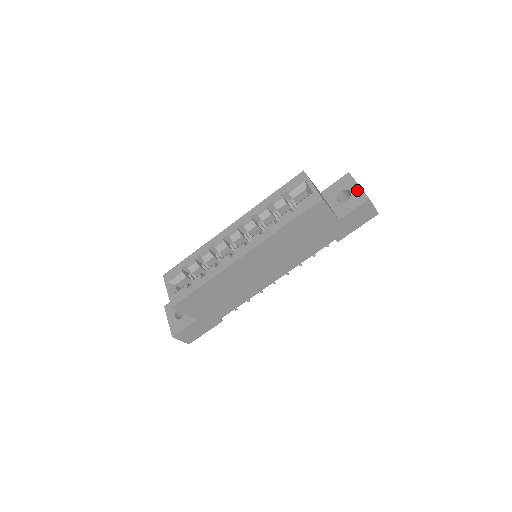
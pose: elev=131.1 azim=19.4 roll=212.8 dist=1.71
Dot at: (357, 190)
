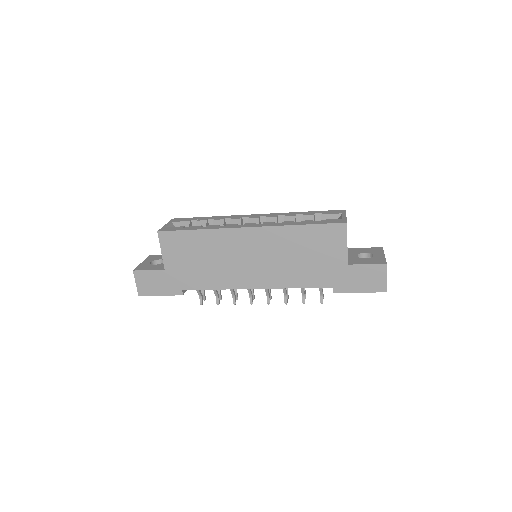
Dot at: (380, 256)
